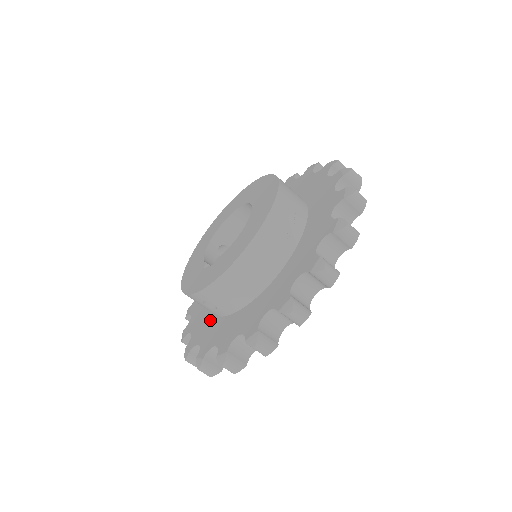
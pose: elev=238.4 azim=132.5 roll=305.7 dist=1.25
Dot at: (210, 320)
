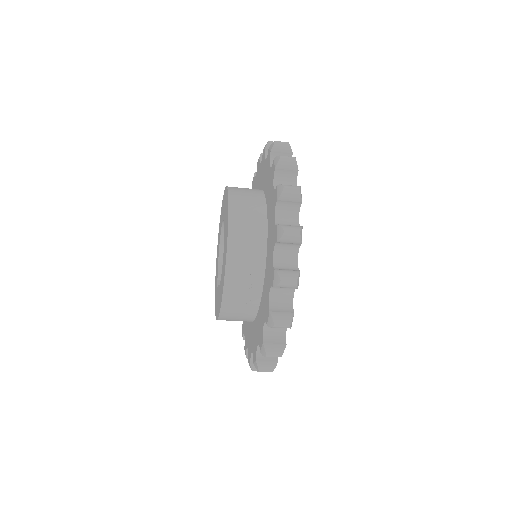
Dot at: occluded
